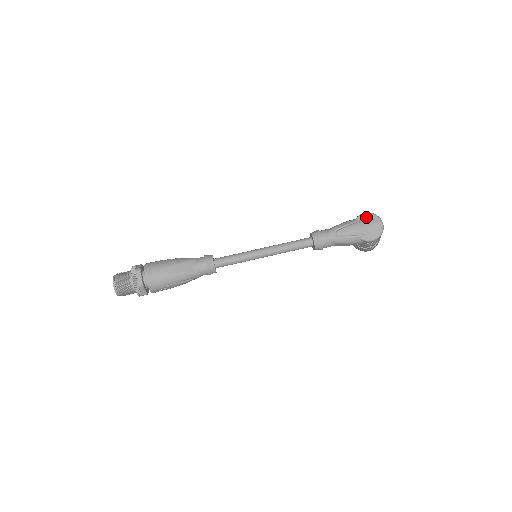
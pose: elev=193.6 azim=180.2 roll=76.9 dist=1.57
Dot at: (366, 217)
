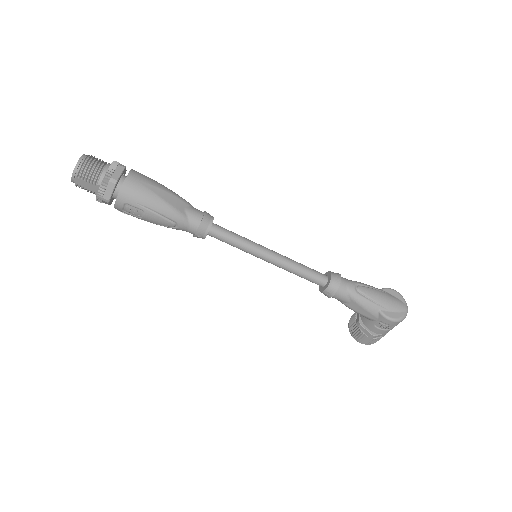
Dot at: (393, 293)
